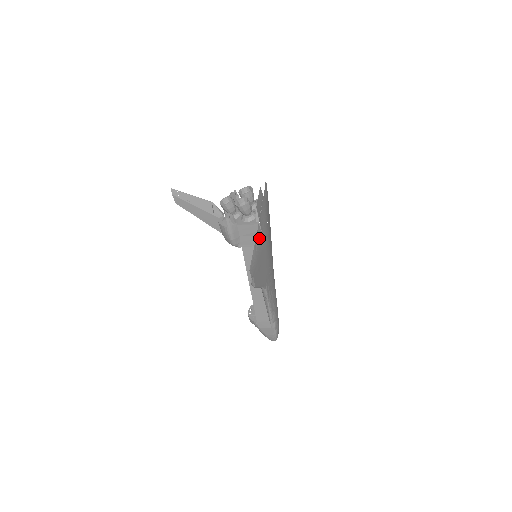
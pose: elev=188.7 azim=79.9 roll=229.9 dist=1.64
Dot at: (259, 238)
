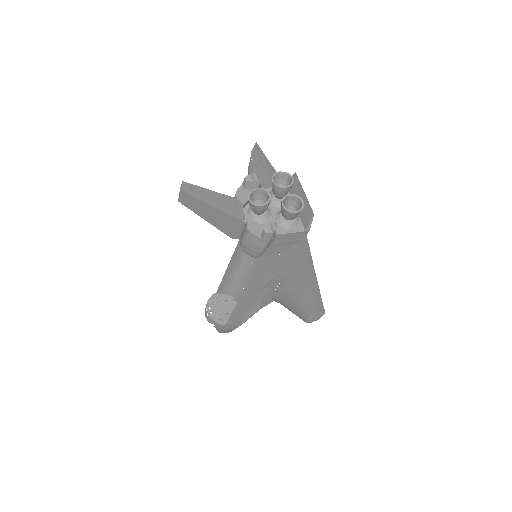
Dot at: (307, 252)
